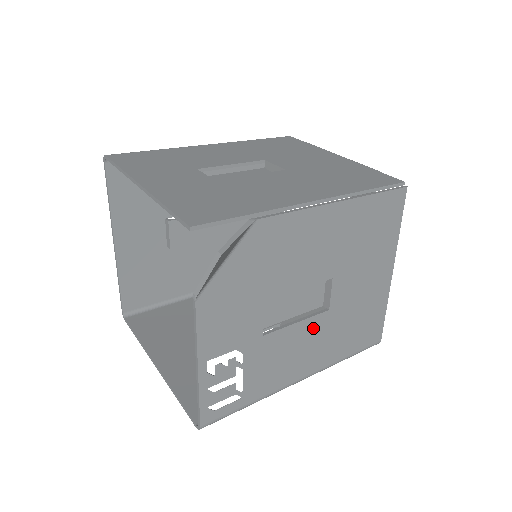
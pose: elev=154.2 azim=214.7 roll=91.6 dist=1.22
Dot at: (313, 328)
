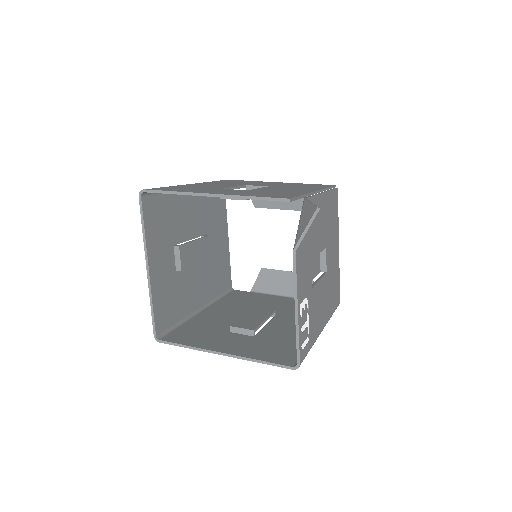
Dot at: (324, 286)
